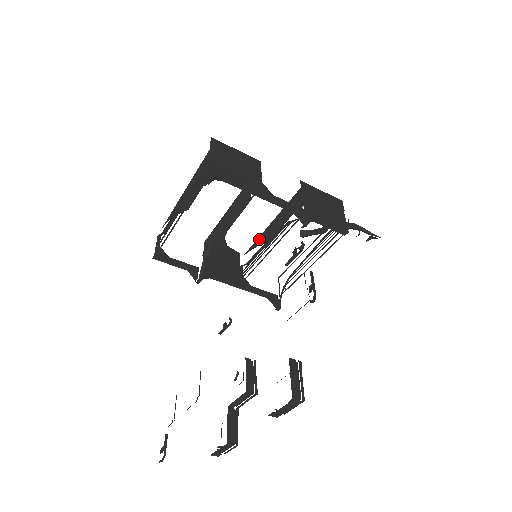
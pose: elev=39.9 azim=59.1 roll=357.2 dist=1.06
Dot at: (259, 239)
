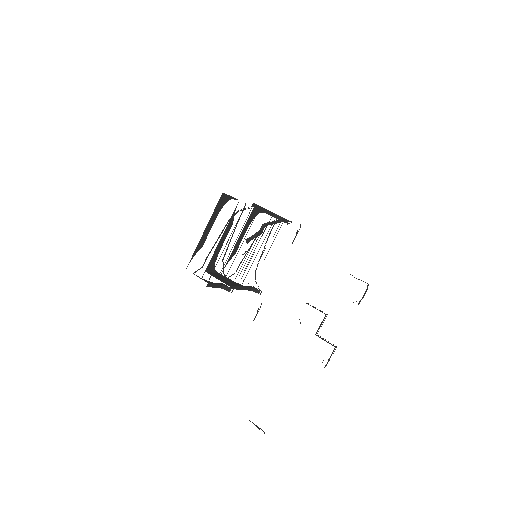
Dot at: (231, 254)
